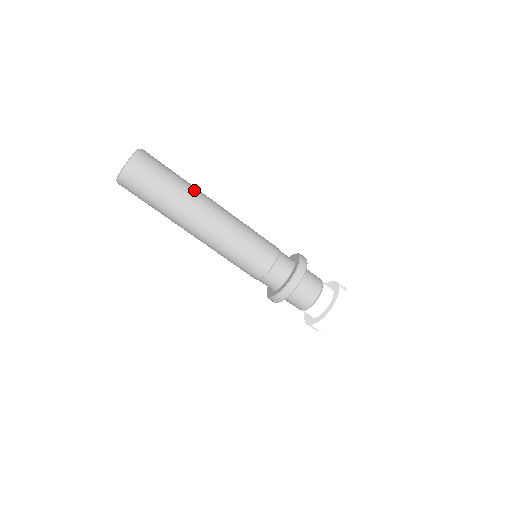
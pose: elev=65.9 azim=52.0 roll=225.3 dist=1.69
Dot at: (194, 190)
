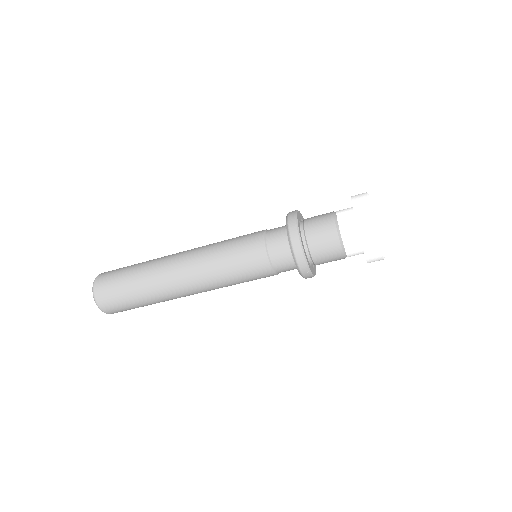
Dot at: (155, 260)
